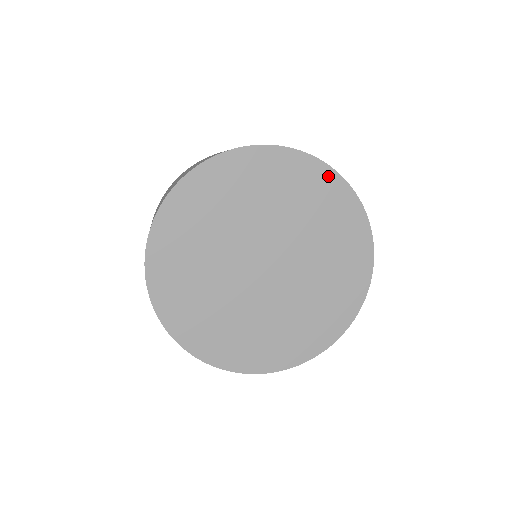
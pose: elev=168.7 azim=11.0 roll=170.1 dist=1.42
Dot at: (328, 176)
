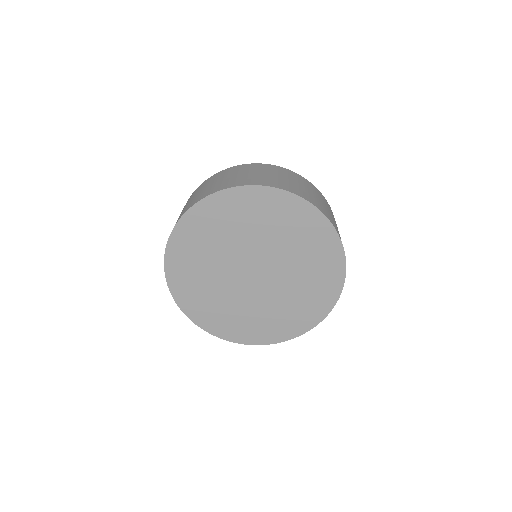
Dot at: (259, 193)
